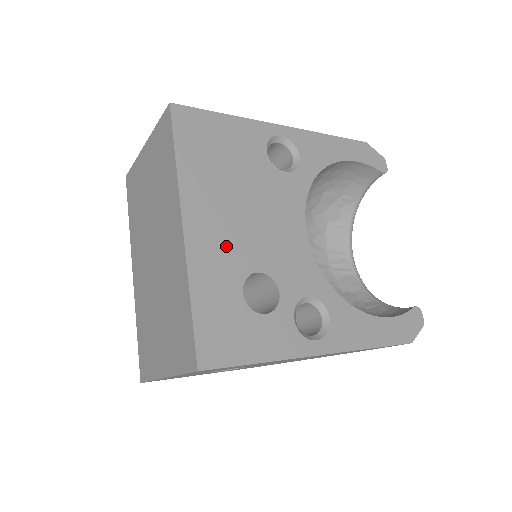
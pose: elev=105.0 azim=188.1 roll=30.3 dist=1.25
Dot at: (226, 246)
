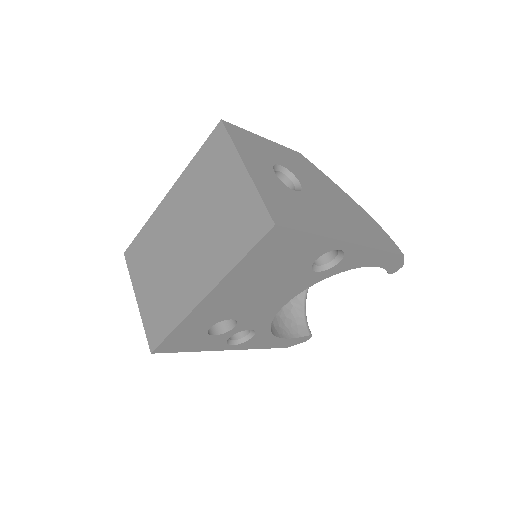
Dot at: (224, 308)
